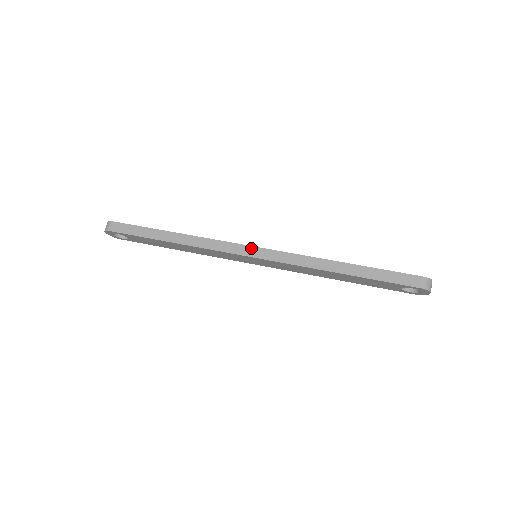
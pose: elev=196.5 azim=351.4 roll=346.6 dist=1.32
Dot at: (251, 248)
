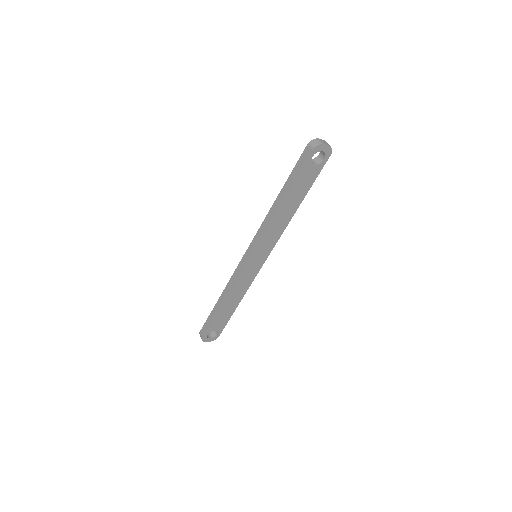
Dot at: (245, 256)
